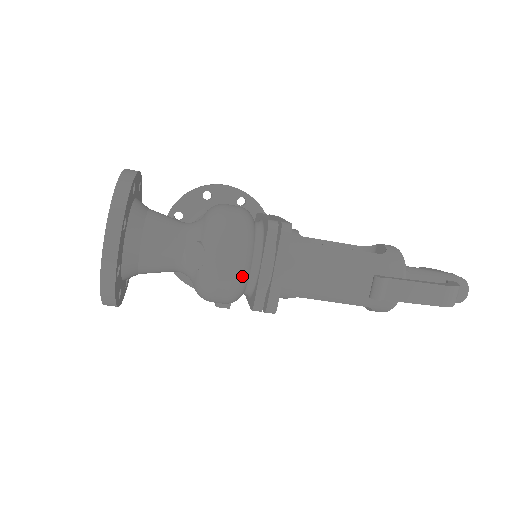
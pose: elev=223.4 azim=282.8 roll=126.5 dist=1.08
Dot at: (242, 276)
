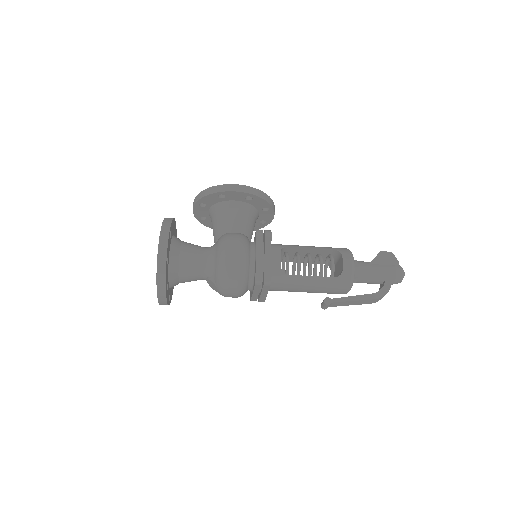
Dot at: occluded
